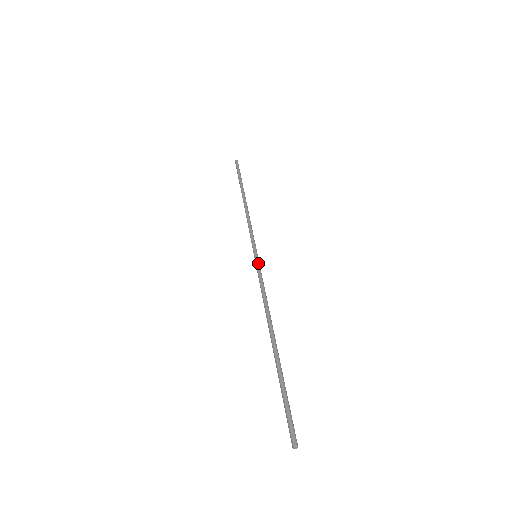
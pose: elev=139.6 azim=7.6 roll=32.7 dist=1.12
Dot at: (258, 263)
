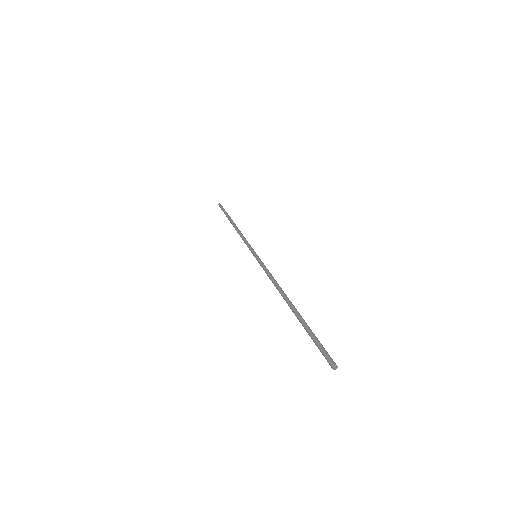
Dot at: occluded
